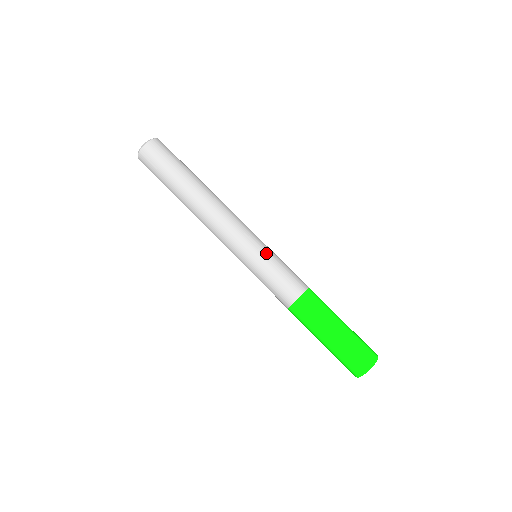
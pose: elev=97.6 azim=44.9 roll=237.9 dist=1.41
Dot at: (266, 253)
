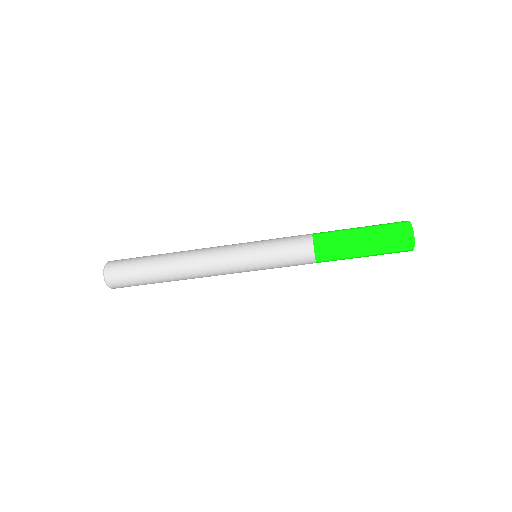
Dot at: (261, 263)
